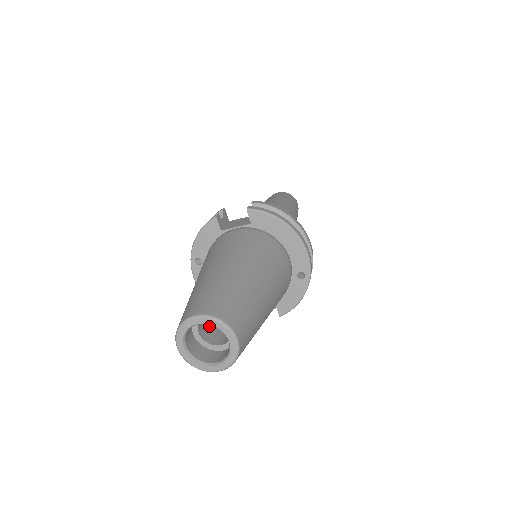
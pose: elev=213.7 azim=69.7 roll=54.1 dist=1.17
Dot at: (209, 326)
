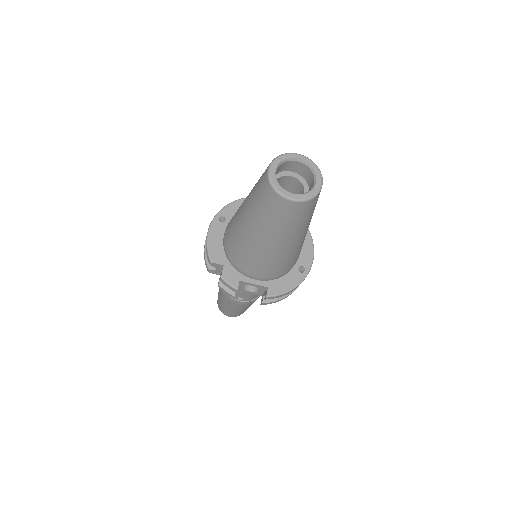
Dot at: occluded
